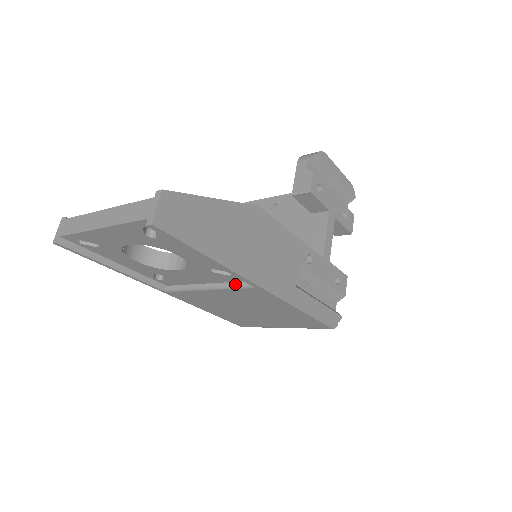
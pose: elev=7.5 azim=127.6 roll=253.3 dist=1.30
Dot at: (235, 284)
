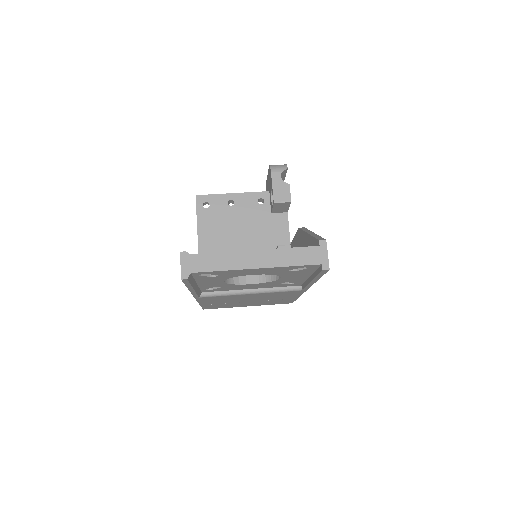
Dot at: (283, 289)
